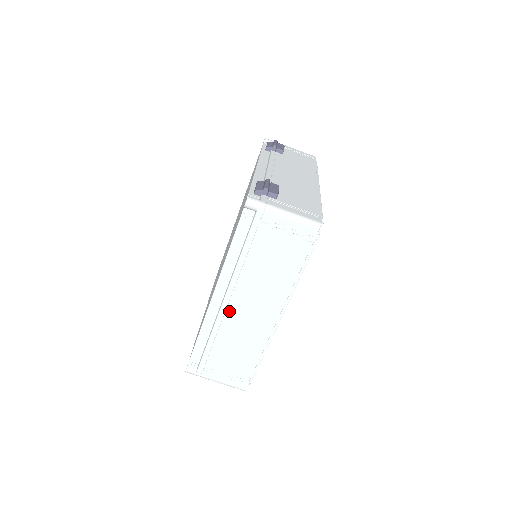
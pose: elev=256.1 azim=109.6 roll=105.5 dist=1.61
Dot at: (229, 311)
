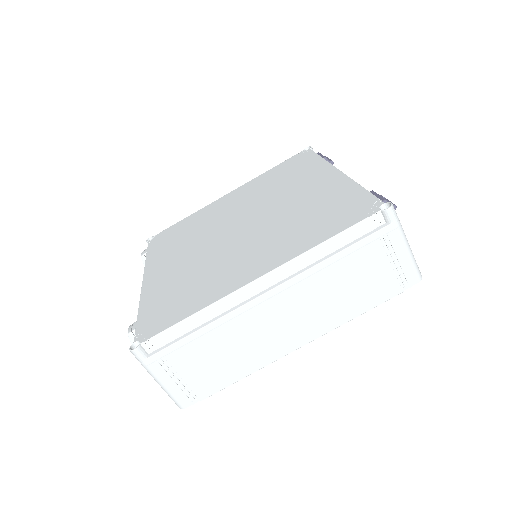
Dot at: (260, 308)
